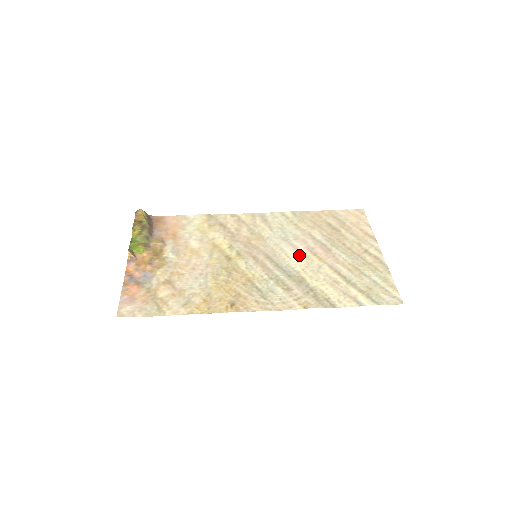
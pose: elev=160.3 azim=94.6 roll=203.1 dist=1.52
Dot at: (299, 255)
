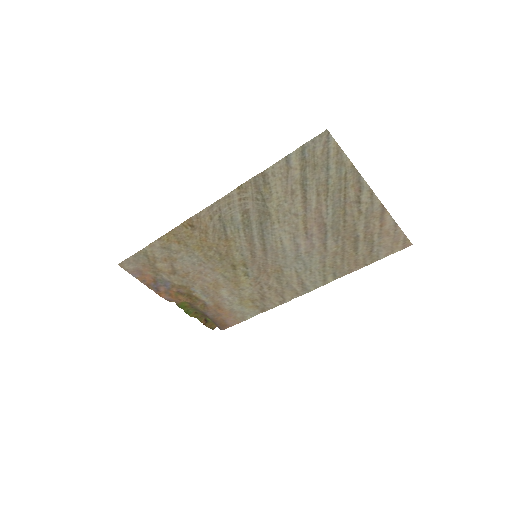
Dot at: (291, 236)
